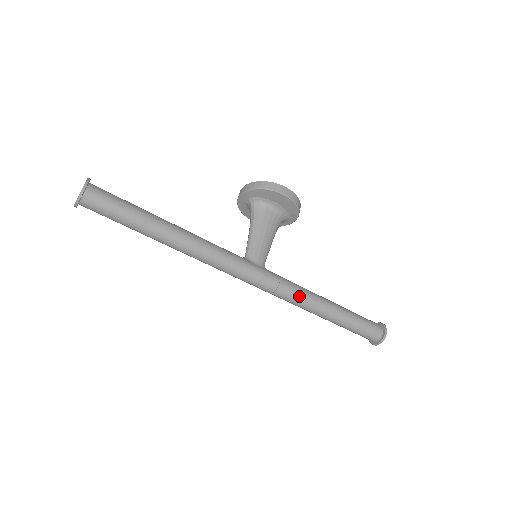
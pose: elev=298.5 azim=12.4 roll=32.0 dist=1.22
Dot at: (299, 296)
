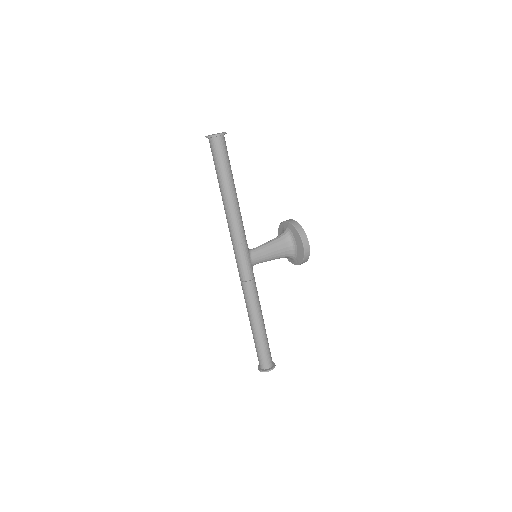
Dot at: (251, 298)
